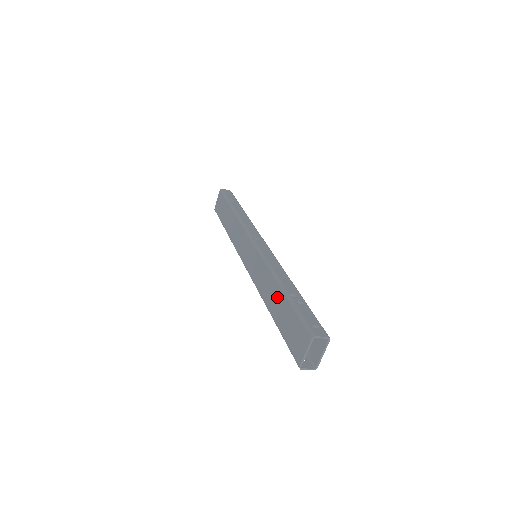
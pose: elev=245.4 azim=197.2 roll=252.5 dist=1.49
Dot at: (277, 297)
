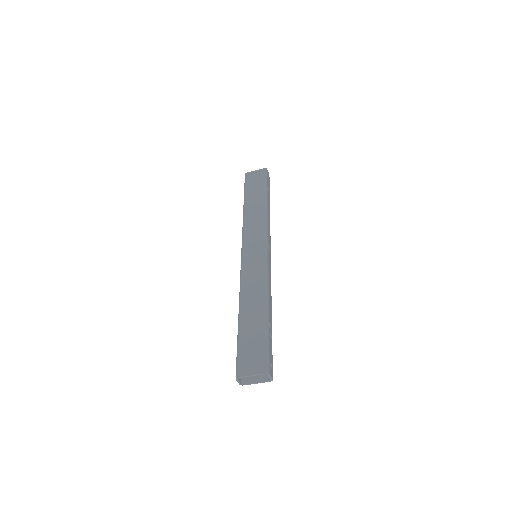
Dot at: (257, 312)
